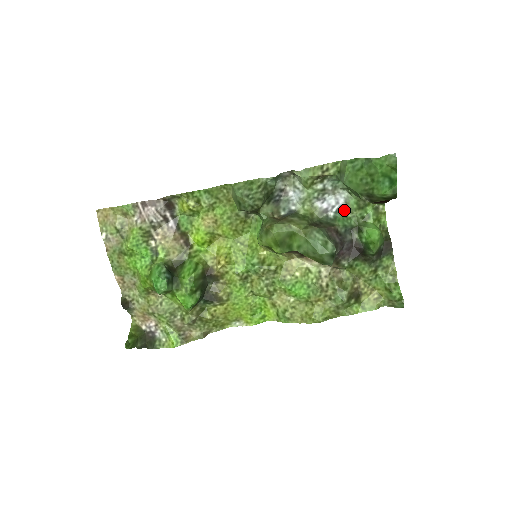
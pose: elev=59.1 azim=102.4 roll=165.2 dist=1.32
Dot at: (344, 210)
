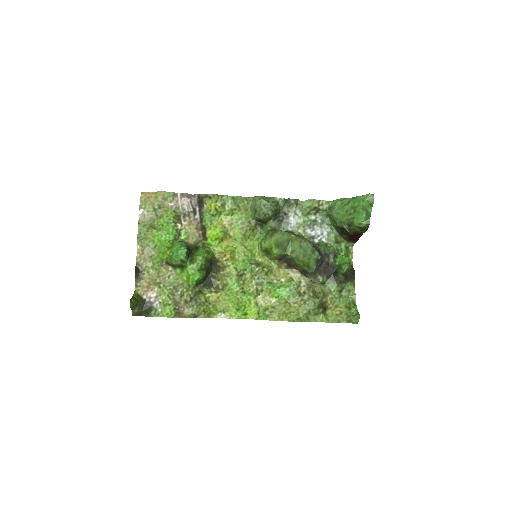
Dot at: (326, 241)
